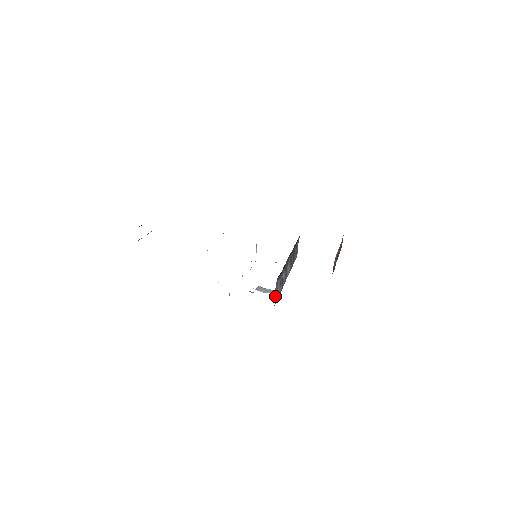
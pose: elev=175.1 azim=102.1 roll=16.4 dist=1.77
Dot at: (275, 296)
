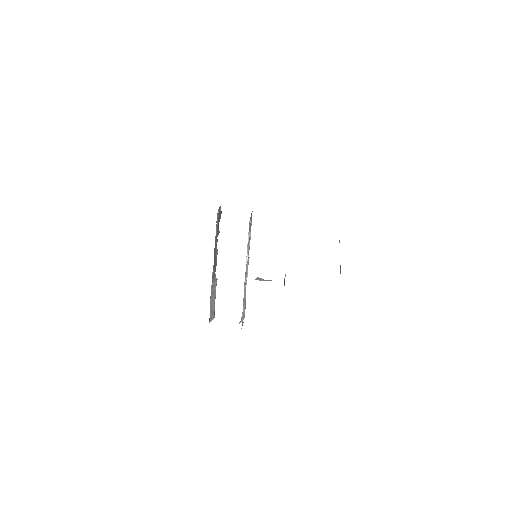
Dot at: occluded
